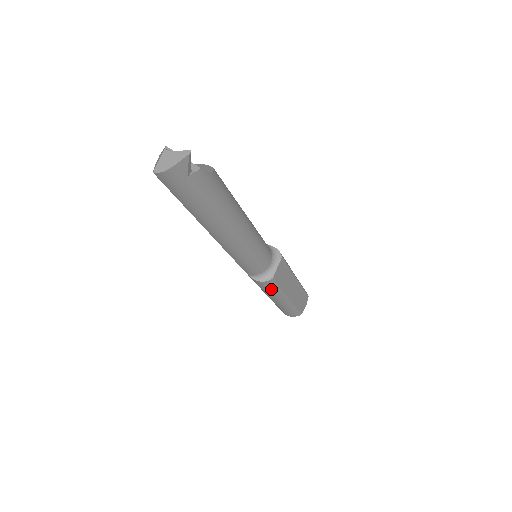
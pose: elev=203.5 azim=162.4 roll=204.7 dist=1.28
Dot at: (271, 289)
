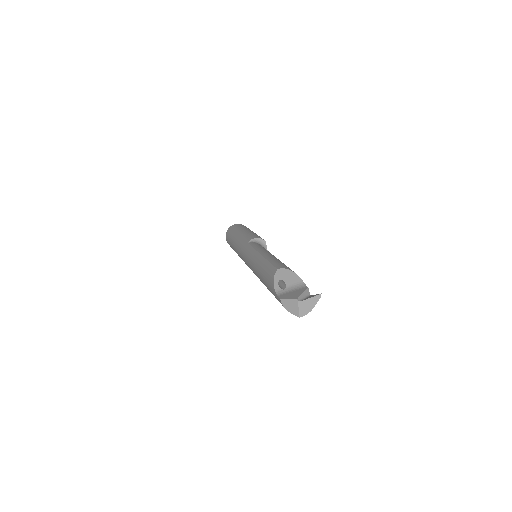
Dot at: occluded
